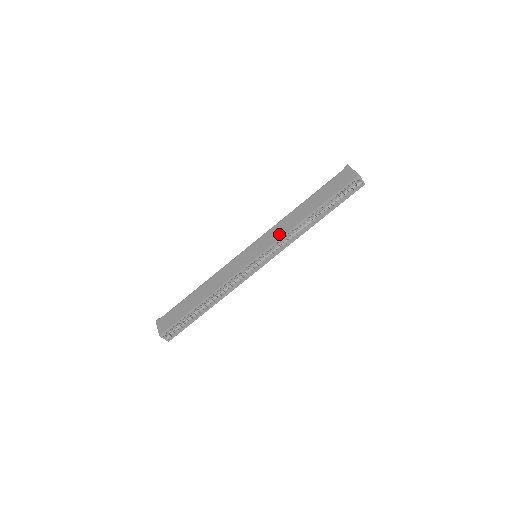
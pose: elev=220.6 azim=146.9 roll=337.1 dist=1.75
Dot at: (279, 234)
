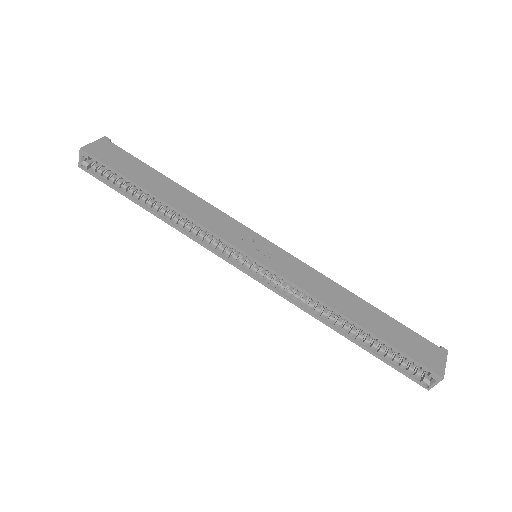
Dot at: (303, 281)
